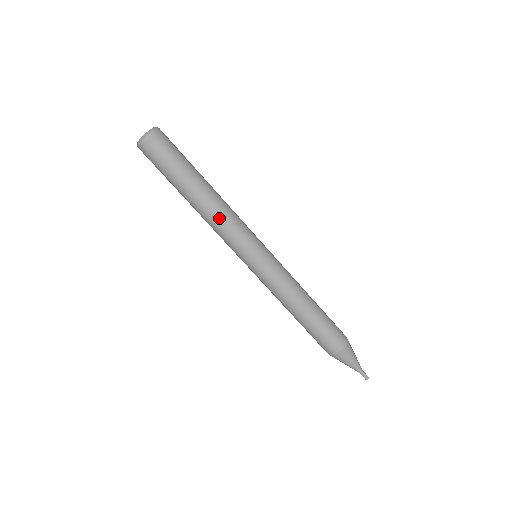
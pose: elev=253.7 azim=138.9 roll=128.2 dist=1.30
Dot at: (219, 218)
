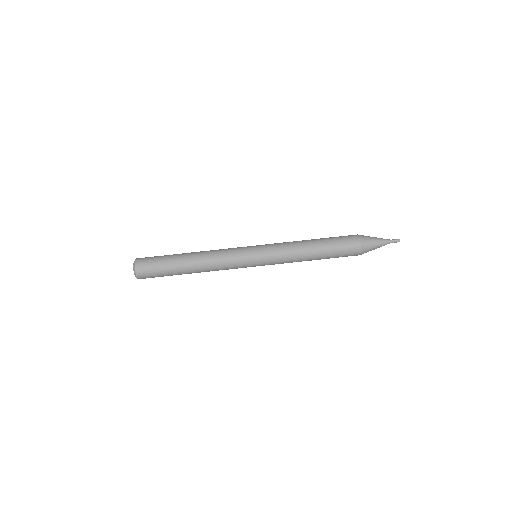
Dot at: (213, 257)
